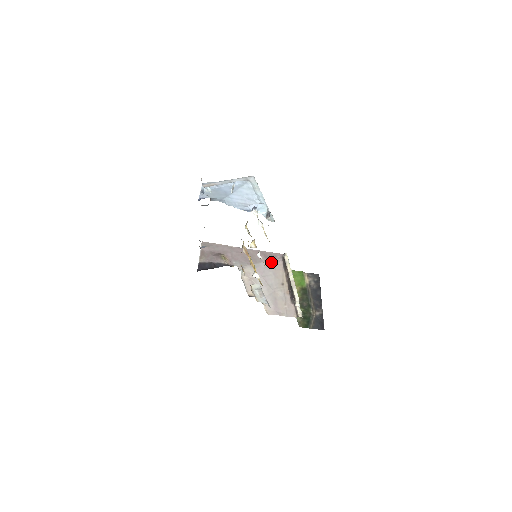
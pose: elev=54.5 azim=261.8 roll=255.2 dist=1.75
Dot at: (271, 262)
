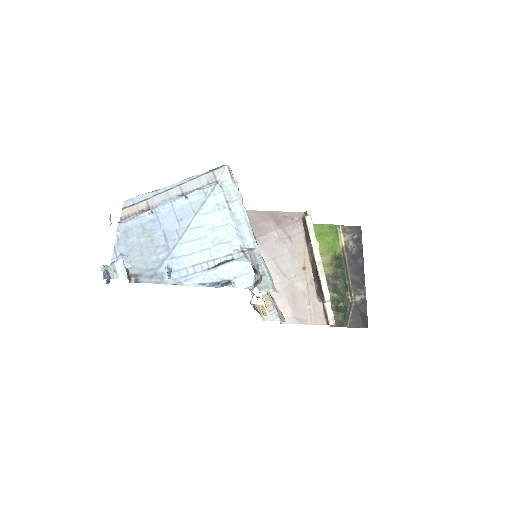
Dot at: (285, 230)
